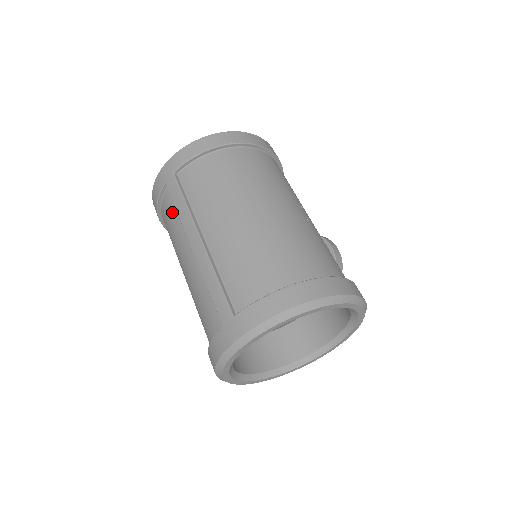
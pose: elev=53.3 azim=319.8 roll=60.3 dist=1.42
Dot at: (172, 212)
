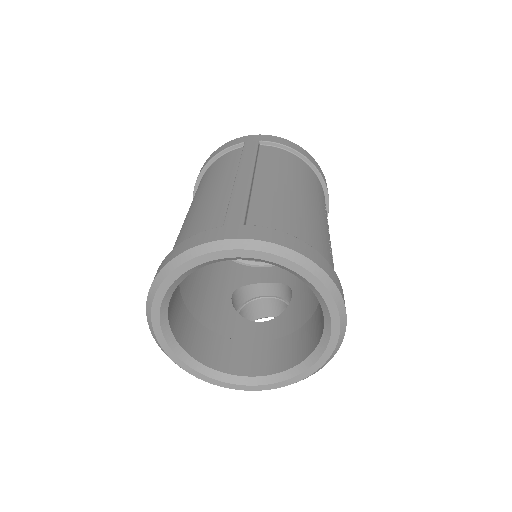
Dot at: (232, 159)
